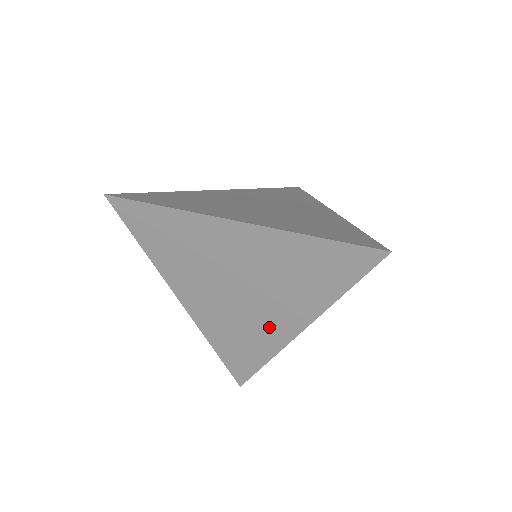
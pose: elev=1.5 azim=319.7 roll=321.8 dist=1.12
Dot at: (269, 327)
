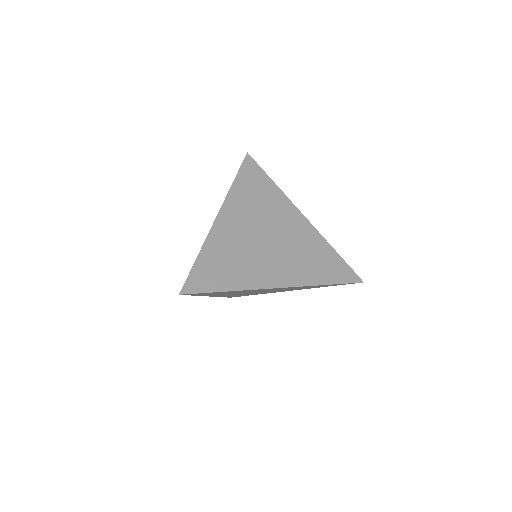
Dot at: (270, 292)
